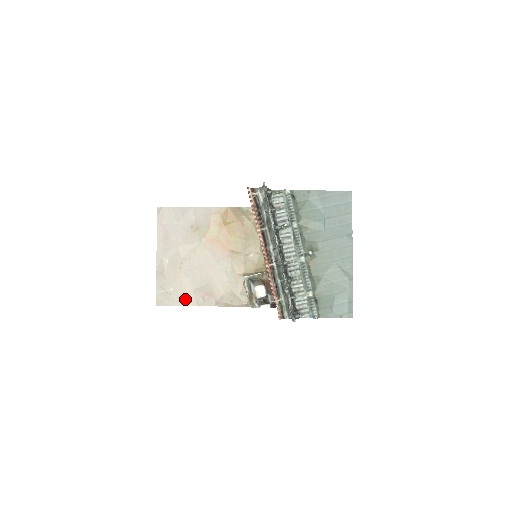
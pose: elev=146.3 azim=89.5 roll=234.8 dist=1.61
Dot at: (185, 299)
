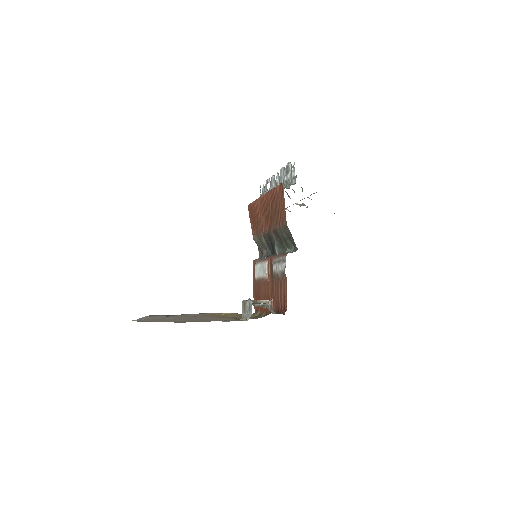
Dot at: occluded
